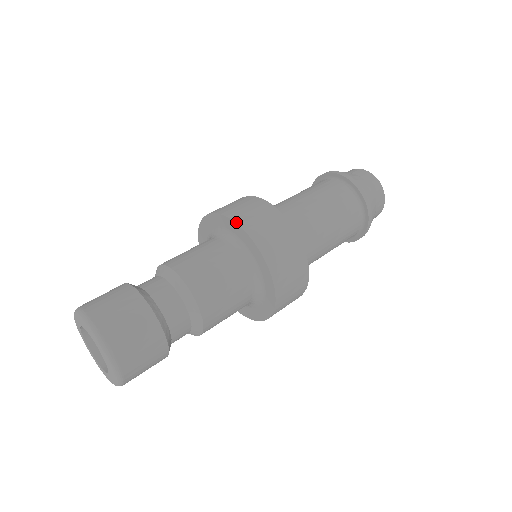
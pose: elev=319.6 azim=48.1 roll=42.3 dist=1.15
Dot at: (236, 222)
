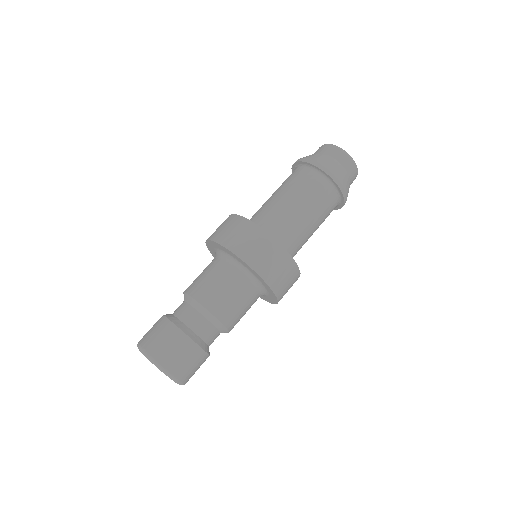
Dot at: (272, 289)
